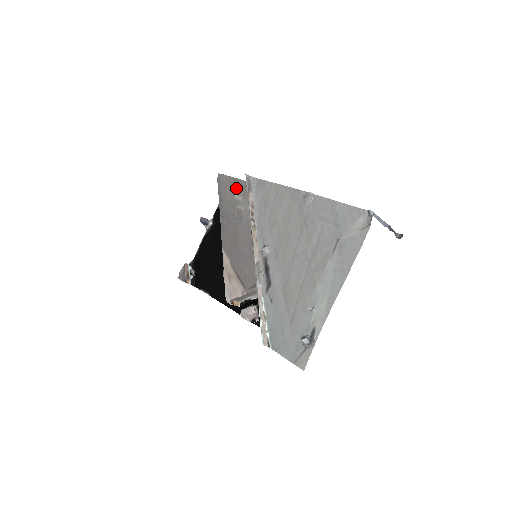
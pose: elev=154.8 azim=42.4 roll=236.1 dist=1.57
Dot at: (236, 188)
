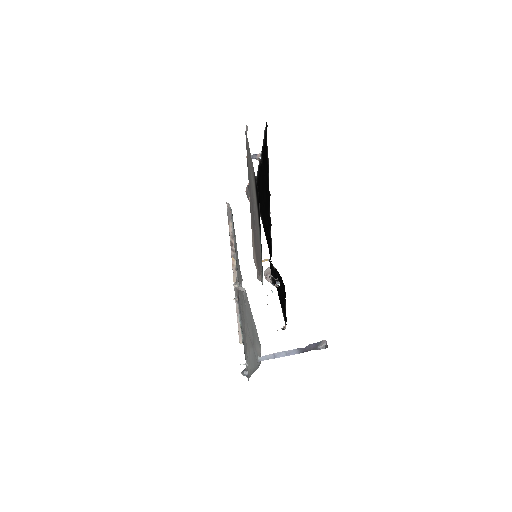
Dot at: (251, 166)
